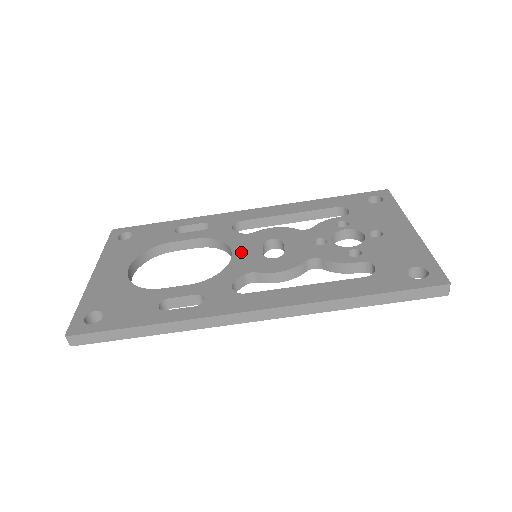
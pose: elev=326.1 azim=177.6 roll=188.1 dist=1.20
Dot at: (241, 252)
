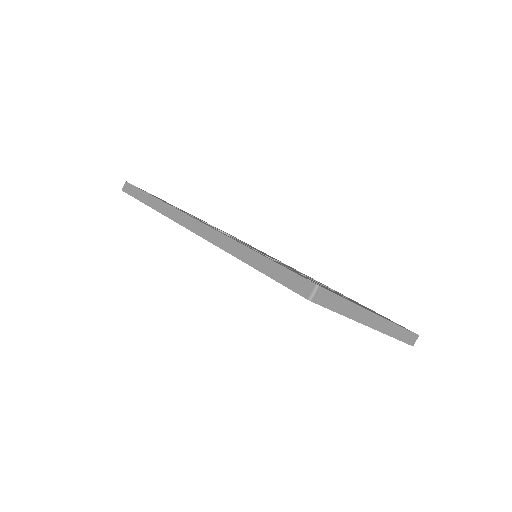
Dot at: occluded
